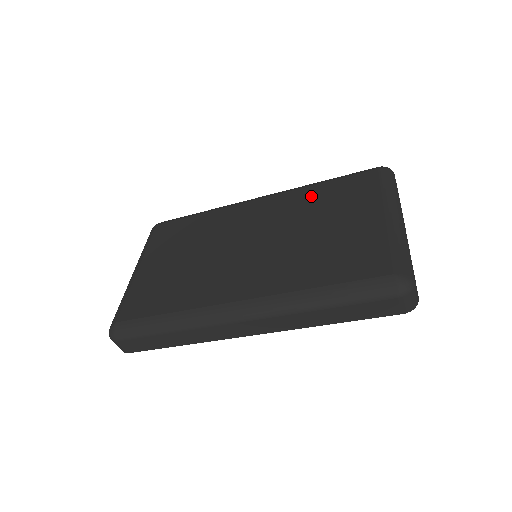
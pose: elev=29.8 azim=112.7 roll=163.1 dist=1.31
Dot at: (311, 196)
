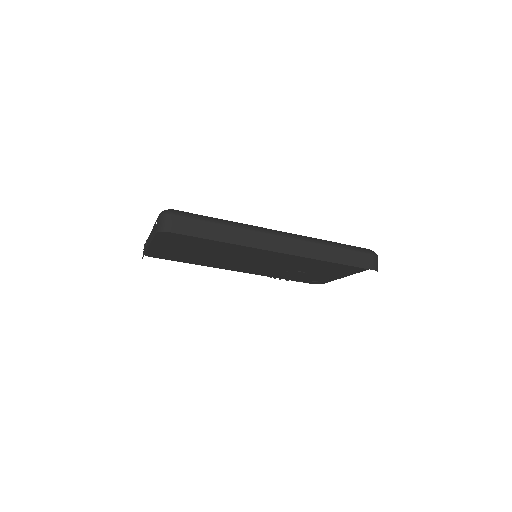
Dot at: occluded
